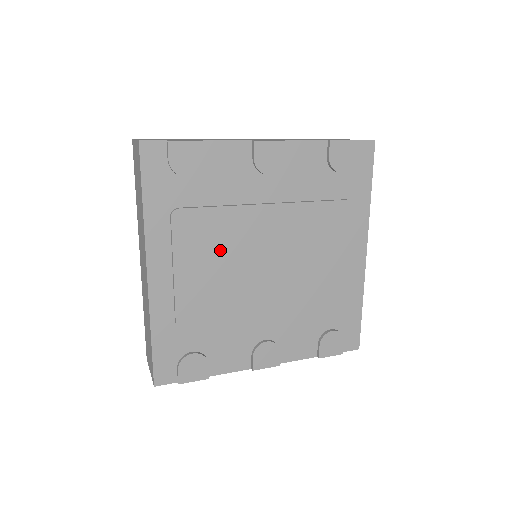
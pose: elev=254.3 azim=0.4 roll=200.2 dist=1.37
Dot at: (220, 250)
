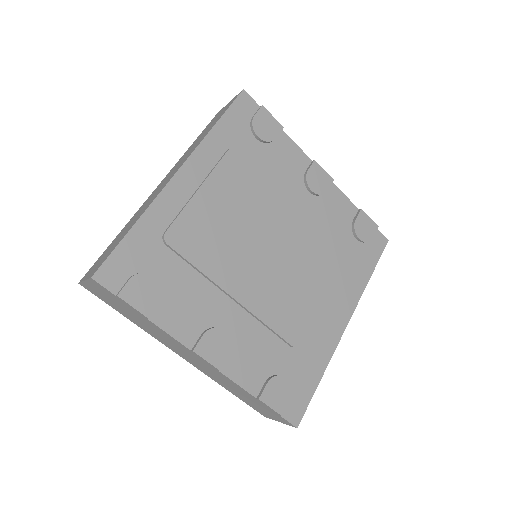
Dot at: (244, 208)
